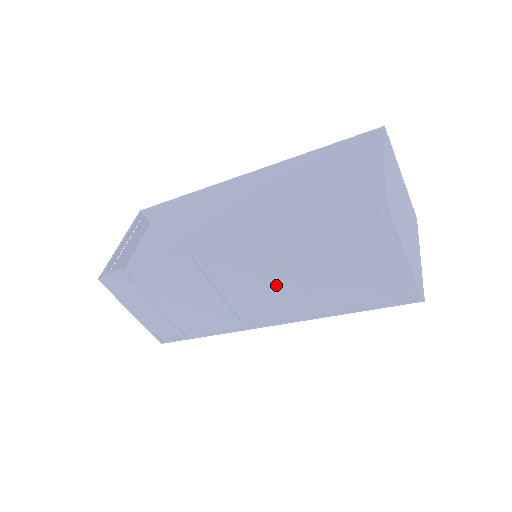
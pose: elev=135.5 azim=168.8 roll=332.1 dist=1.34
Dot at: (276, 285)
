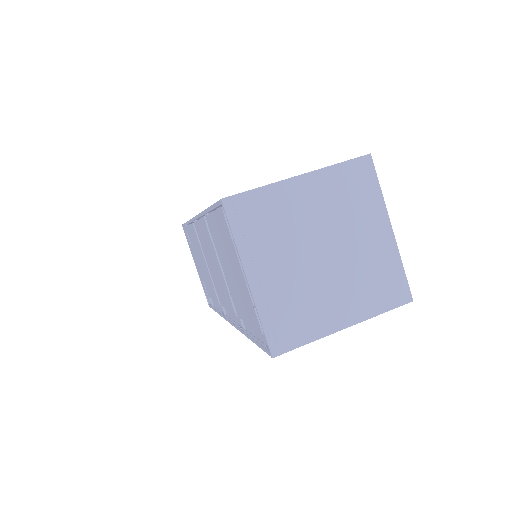
Dot at: (218, 274)
